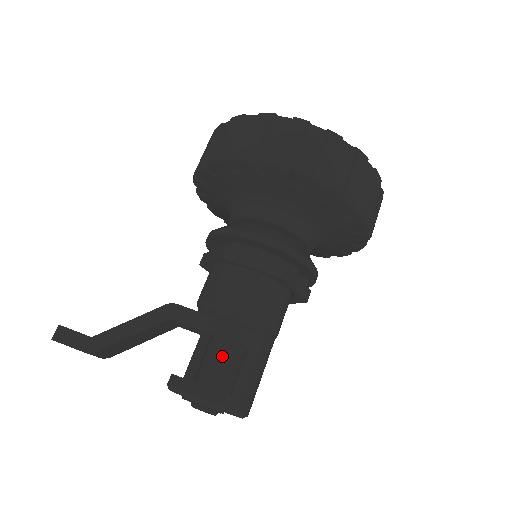
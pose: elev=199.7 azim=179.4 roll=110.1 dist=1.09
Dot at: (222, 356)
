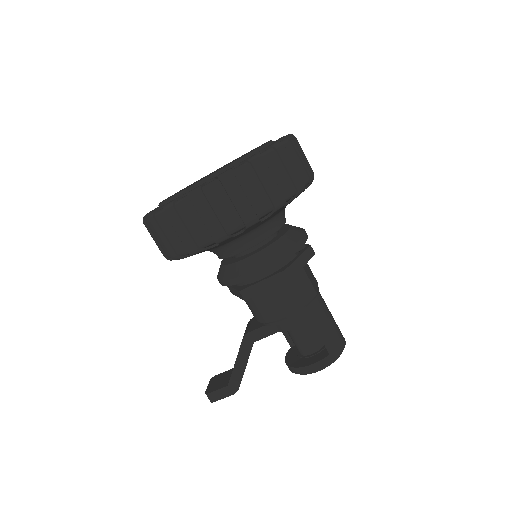
Dot at: (301, 335)
